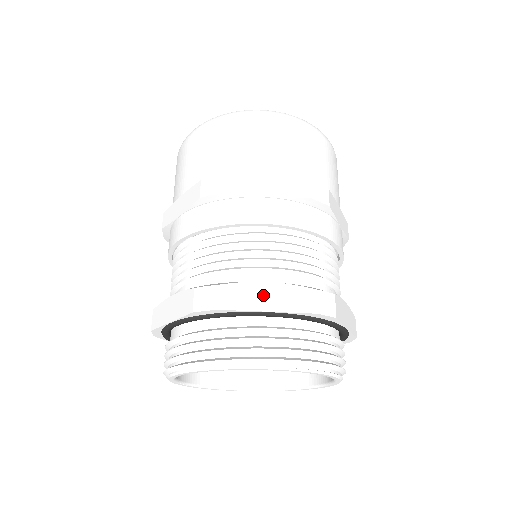
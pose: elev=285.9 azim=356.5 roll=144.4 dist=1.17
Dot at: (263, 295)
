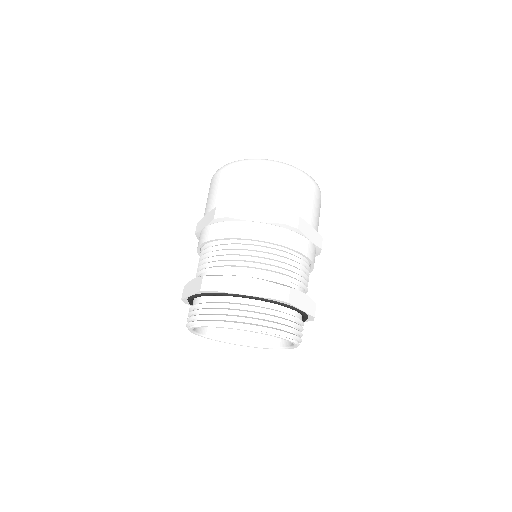
Dot at: (242, 284)
